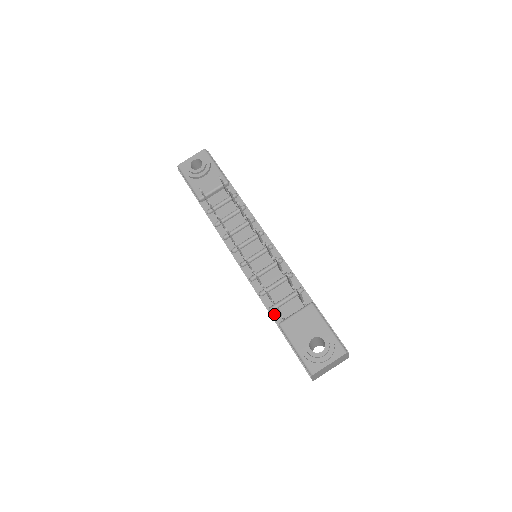
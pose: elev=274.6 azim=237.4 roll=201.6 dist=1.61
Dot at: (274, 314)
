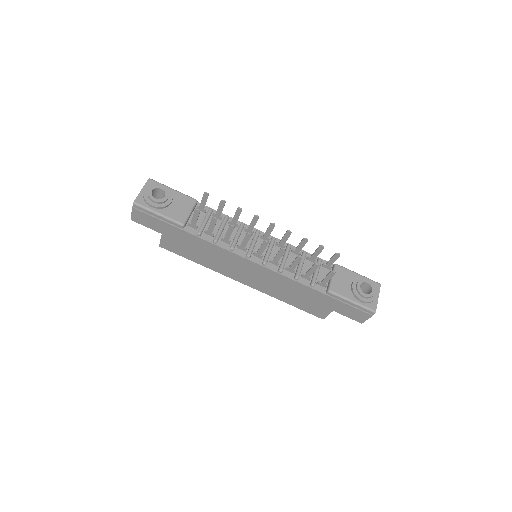
Dot at: (317, 287)
